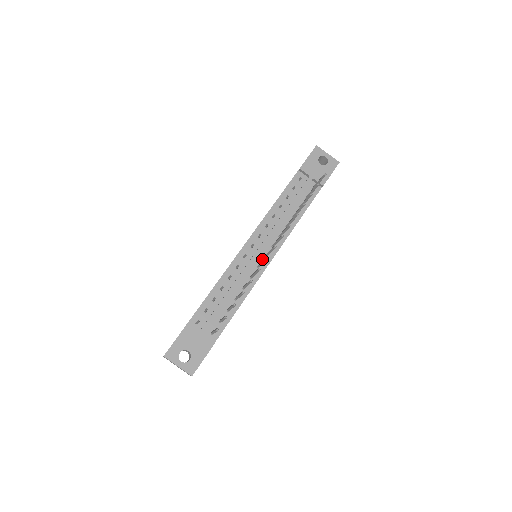
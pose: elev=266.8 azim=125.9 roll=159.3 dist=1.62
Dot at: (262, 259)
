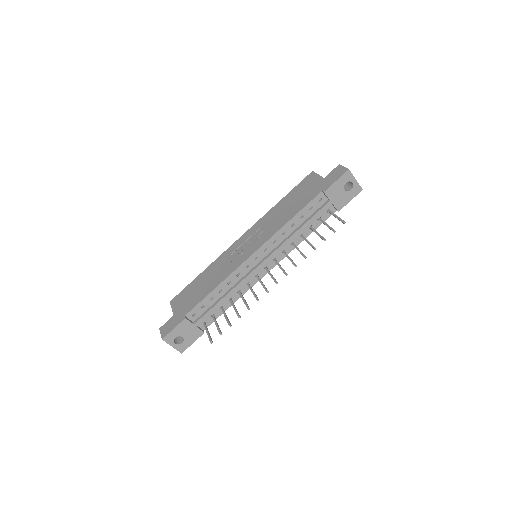
Dot at: (261, 270)
